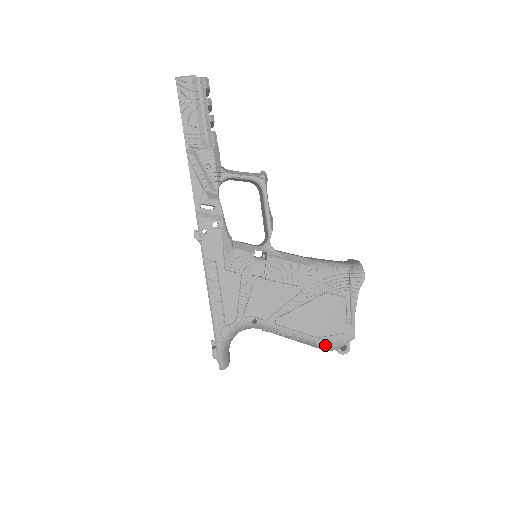
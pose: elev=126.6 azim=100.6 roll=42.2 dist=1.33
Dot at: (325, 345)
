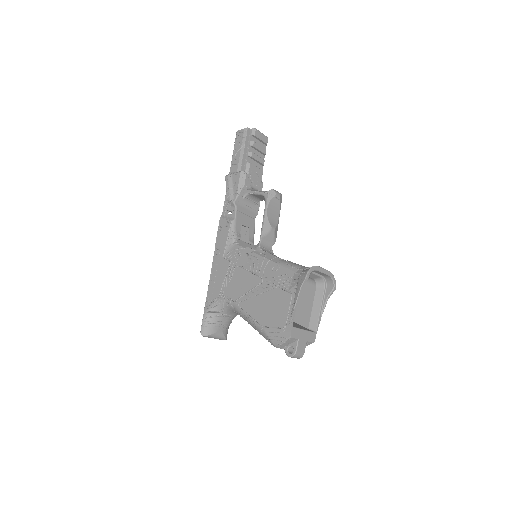
Dot at: (268, 336)
